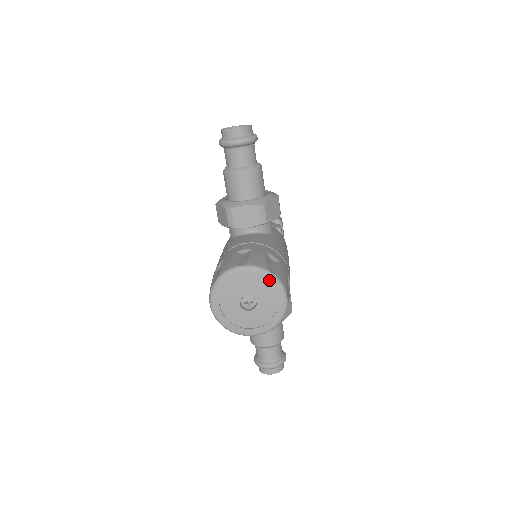
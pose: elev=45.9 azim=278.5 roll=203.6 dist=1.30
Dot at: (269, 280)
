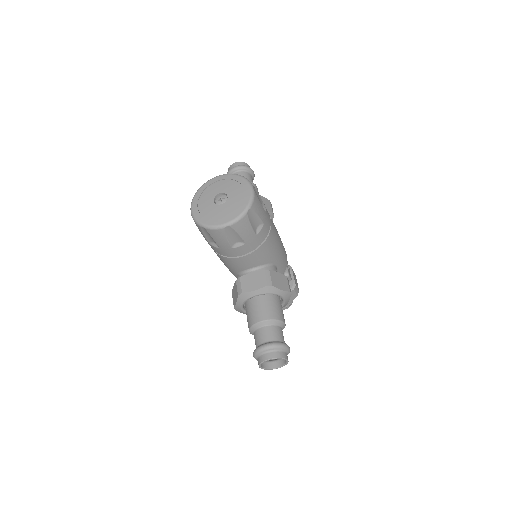
Dot at: (238, 178)
